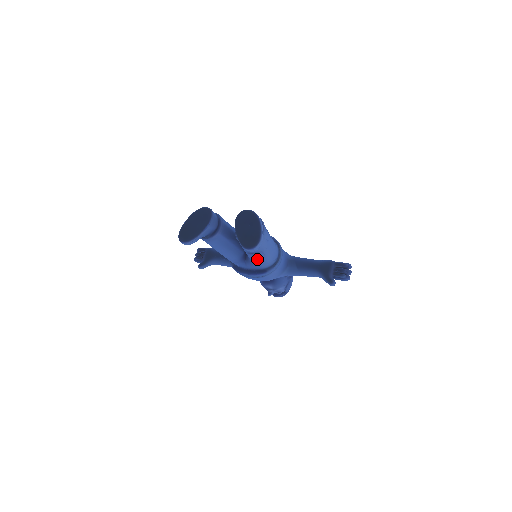
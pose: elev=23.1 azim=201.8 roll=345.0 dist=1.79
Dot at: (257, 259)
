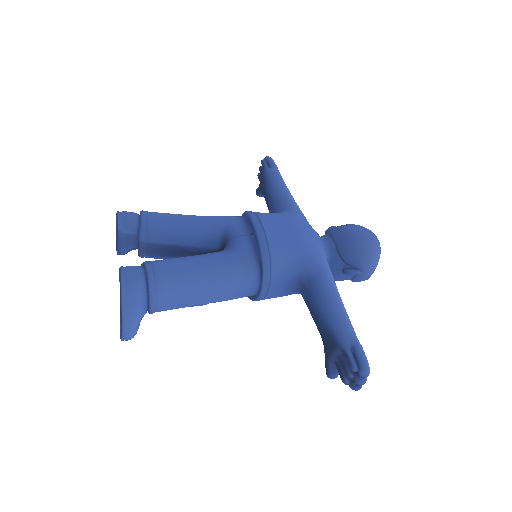
Dot at: occluded
